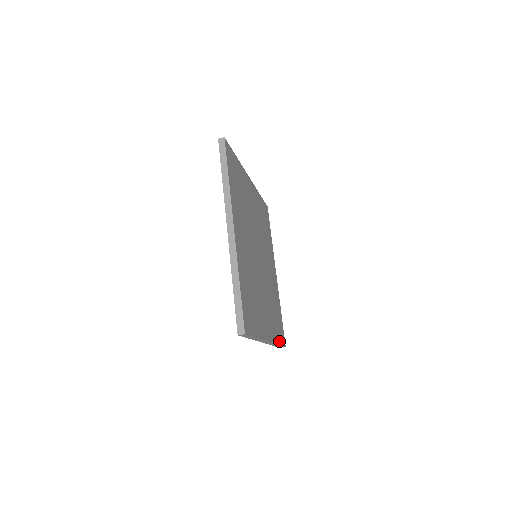
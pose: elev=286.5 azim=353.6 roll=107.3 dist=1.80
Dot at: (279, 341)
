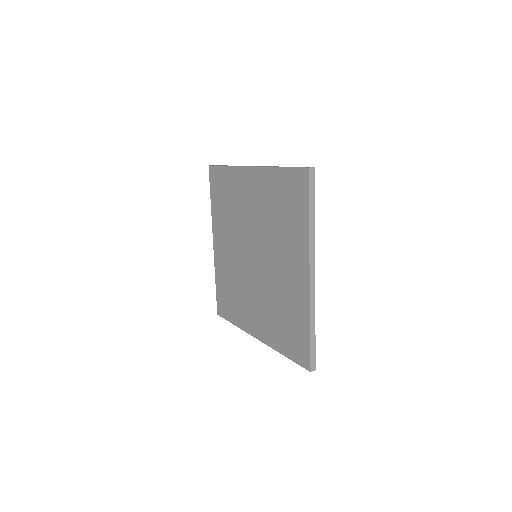
Dot at: occluded
